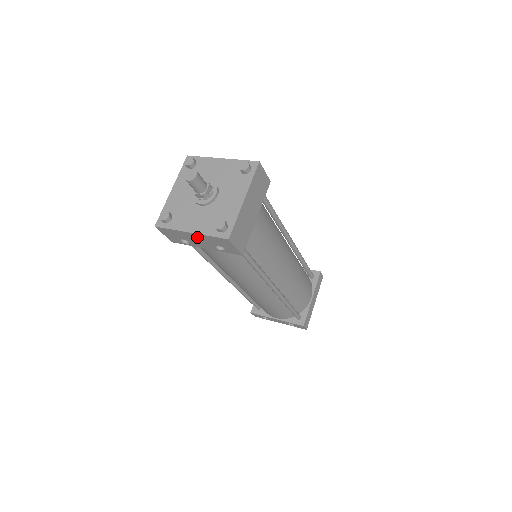
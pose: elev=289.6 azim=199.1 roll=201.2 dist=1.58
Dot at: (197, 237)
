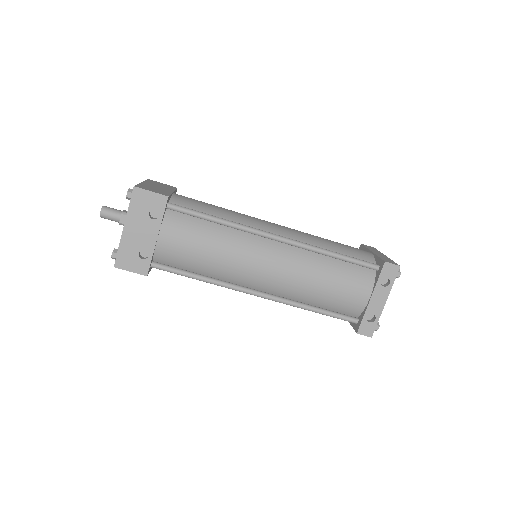
Dot at: (133, 227)
